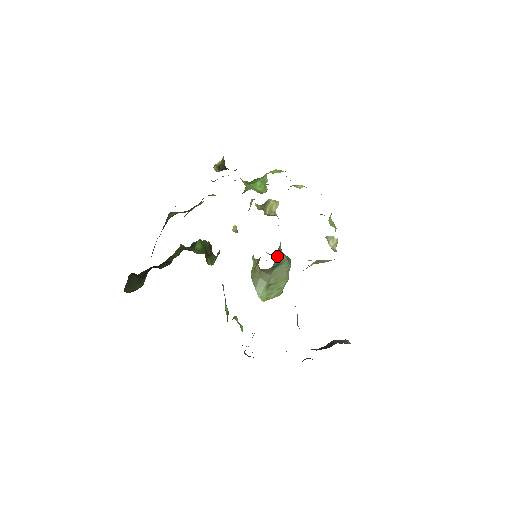
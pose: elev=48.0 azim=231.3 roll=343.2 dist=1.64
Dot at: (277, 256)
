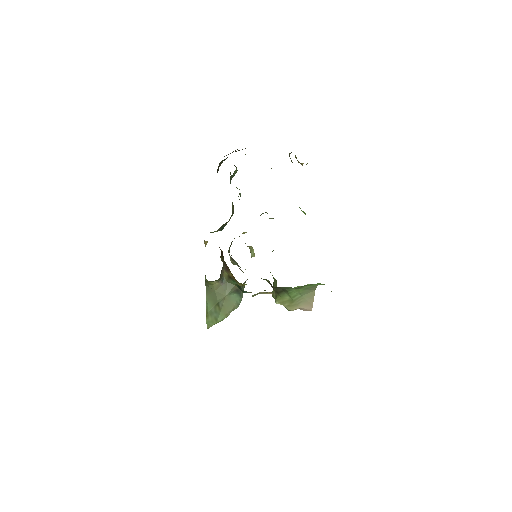
Dot at: occluded
